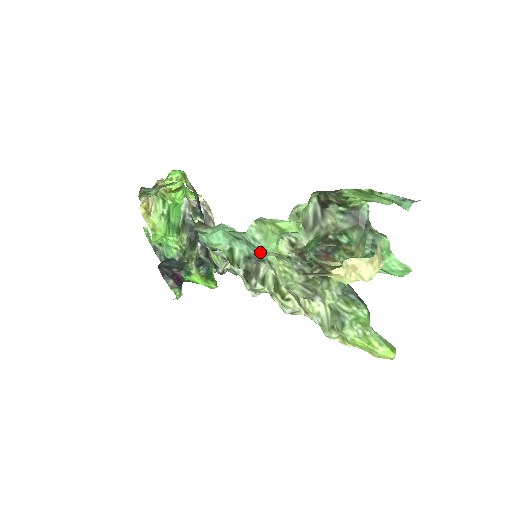
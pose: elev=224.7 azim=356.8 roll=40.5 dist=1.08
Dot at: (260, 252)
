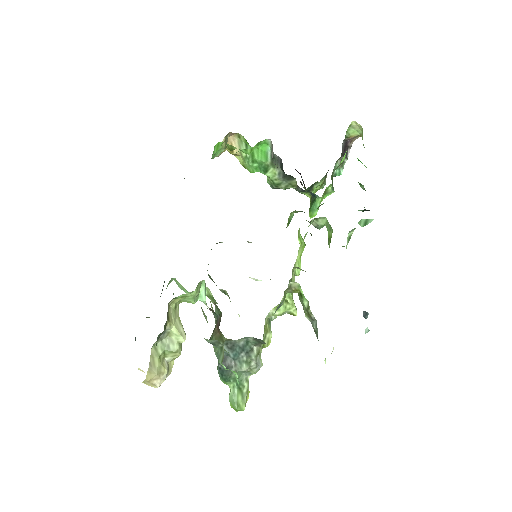
Dot at: occluded
